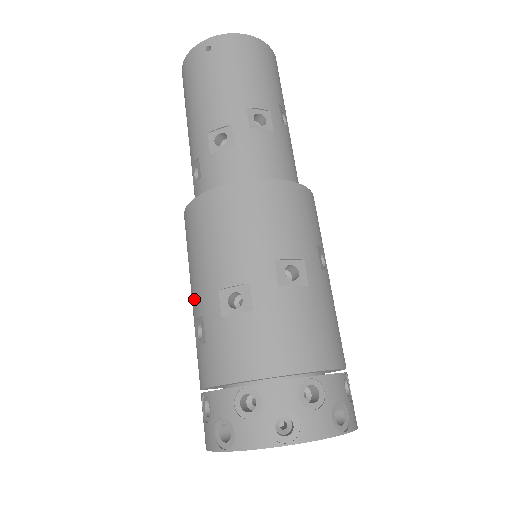
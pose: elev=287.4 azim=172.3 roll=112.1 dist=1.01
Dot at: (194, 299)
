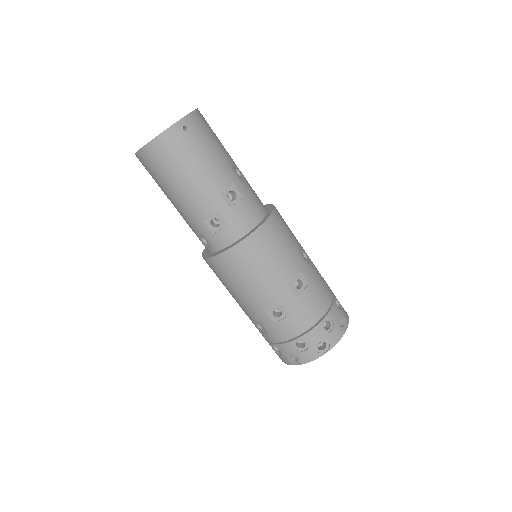
Dot at: (265, 299)
